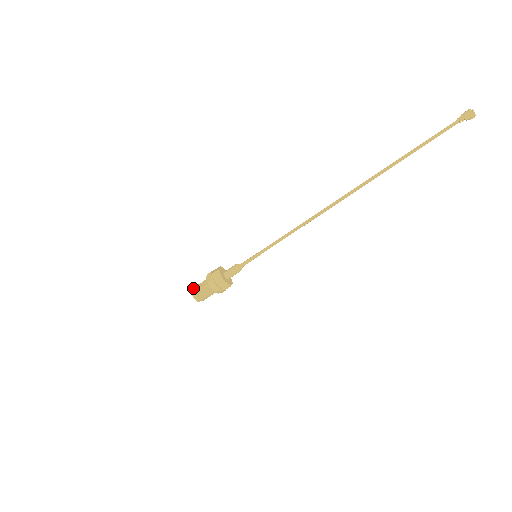
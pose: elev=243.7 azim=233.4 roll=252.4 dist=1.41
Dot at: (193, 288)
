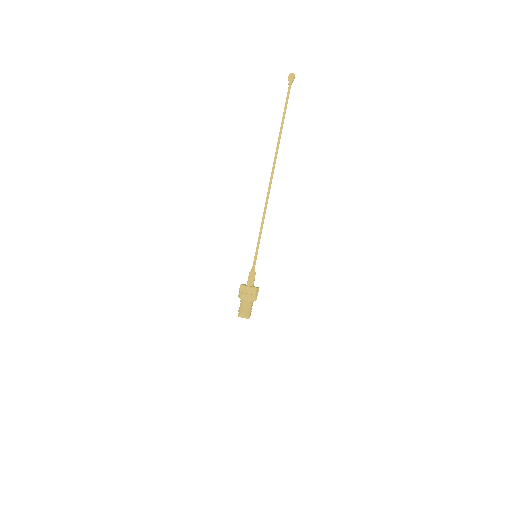
Dot at: (240, 314)
